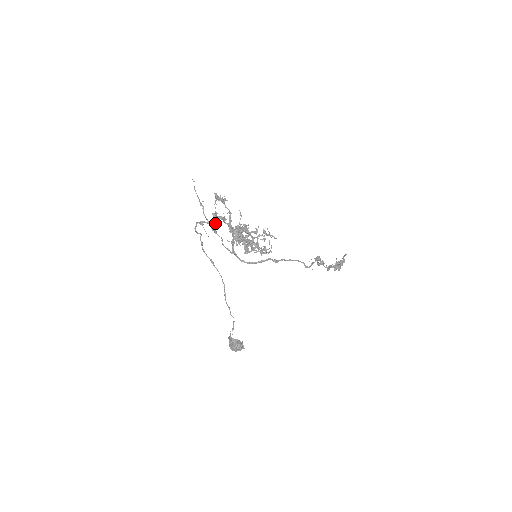
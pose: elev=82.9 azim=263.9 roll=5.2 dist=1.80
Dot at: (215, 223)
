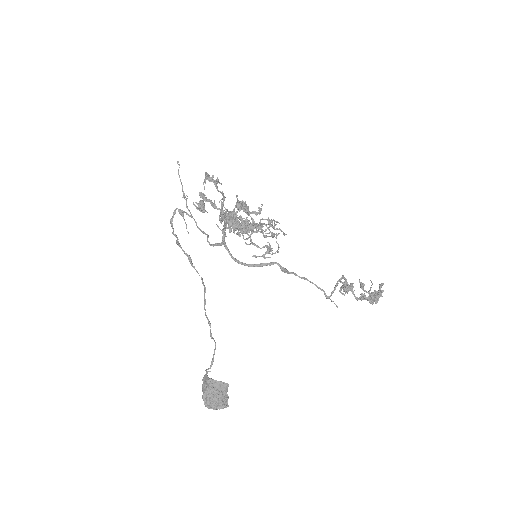
Dot at: (202, 202)
